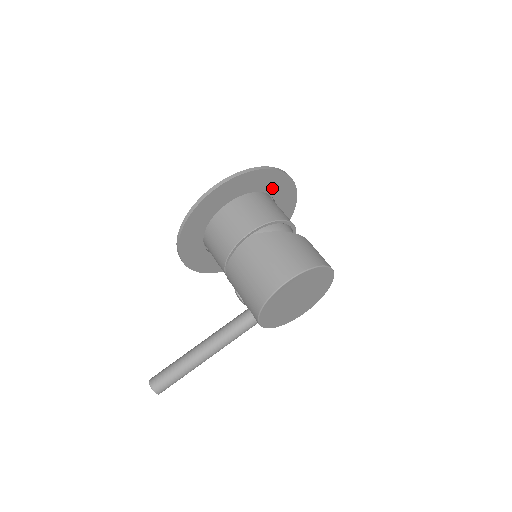
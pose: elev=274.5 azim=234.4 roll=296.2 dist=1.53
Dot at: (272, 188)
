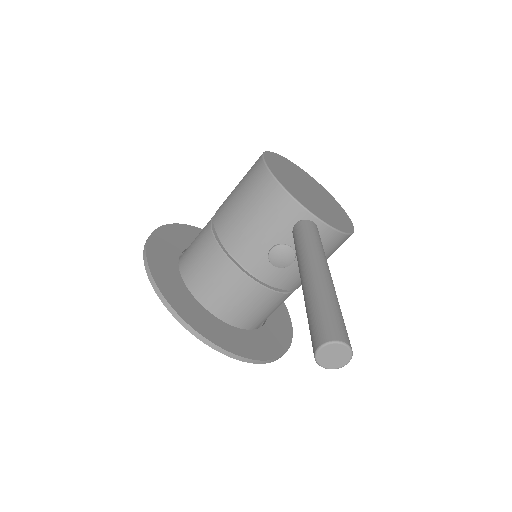
Dot at: occluded
